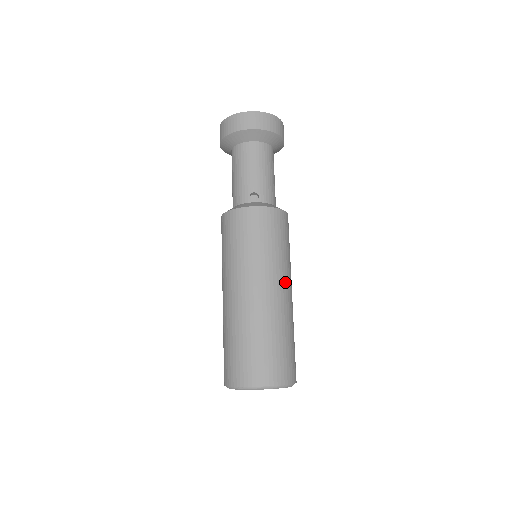
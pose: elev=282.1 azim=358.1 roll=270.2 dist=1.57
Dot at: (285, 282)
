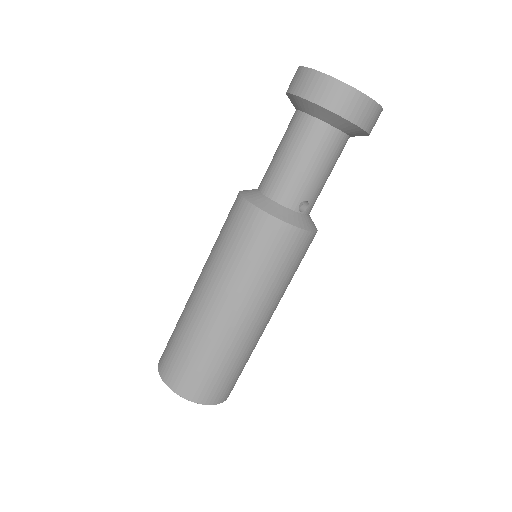
Dot at: occluded
